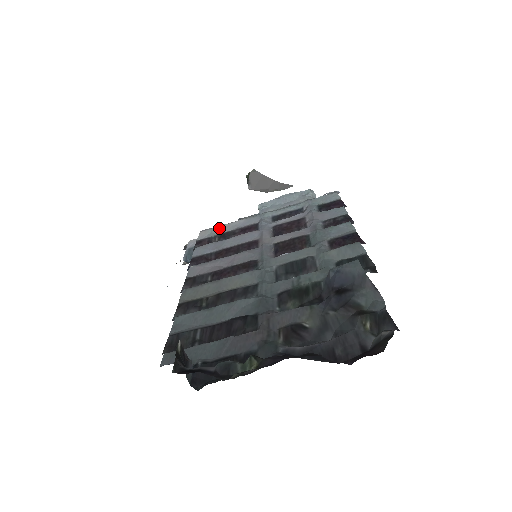
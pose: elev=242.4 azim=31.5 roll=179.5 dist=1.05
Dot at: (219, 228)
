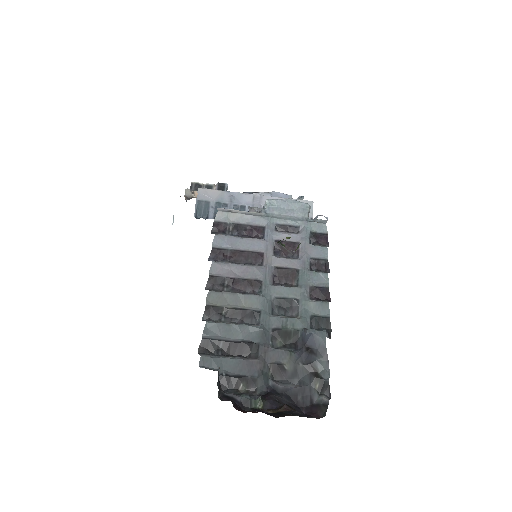
Dot at: (234, 215)
